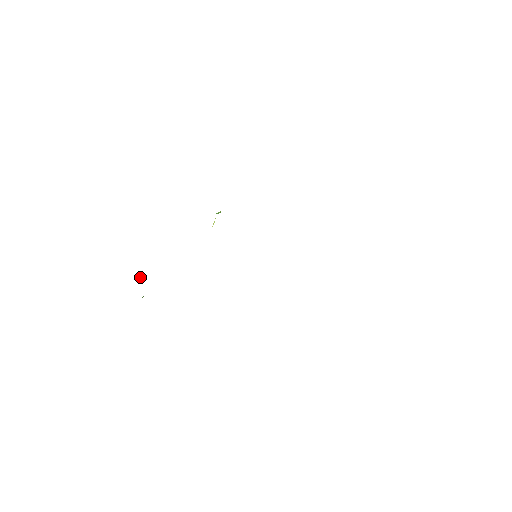
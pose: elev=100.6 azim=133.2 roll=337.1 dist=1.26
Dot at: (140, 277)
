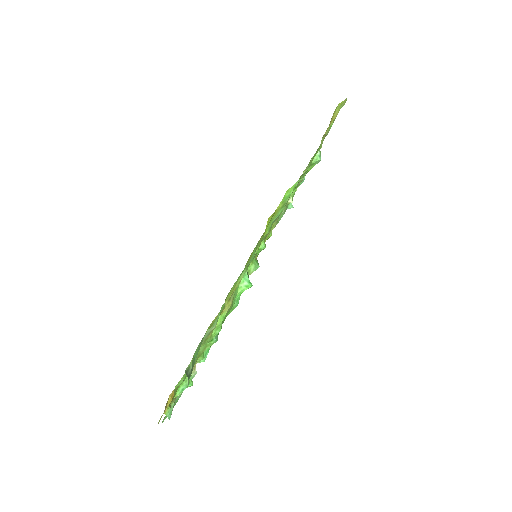
Dot at: occluded
